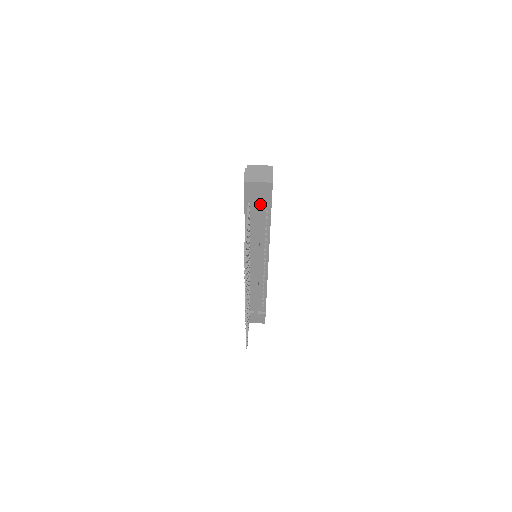
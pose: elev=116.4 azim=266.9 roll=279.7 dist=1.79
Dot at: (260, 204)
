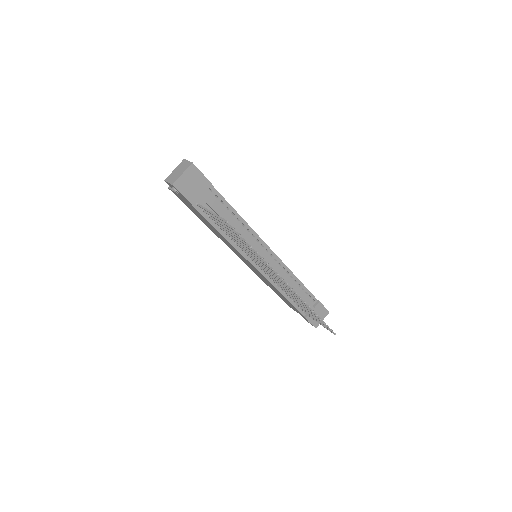
Dot at: (205, 194)
